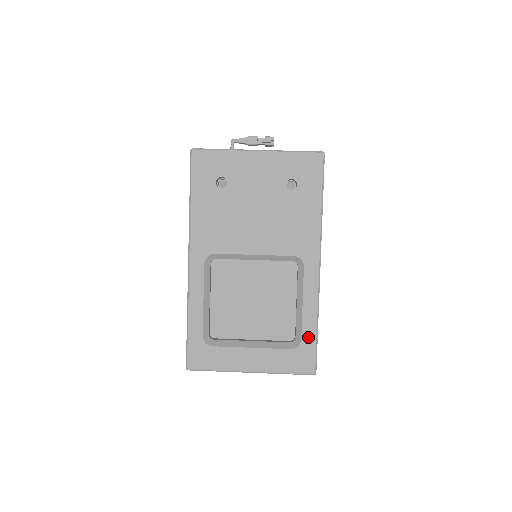
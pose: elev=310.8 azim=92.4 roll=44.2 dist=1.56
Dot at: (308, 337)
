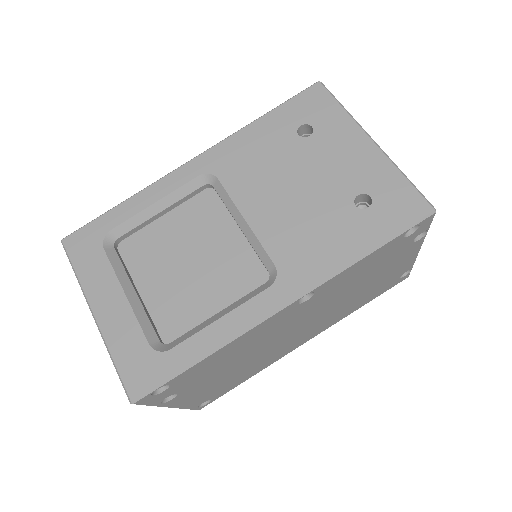
Dot at: (178, 356)
